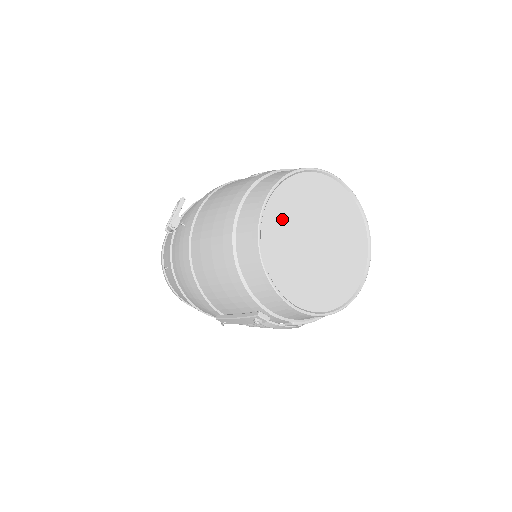
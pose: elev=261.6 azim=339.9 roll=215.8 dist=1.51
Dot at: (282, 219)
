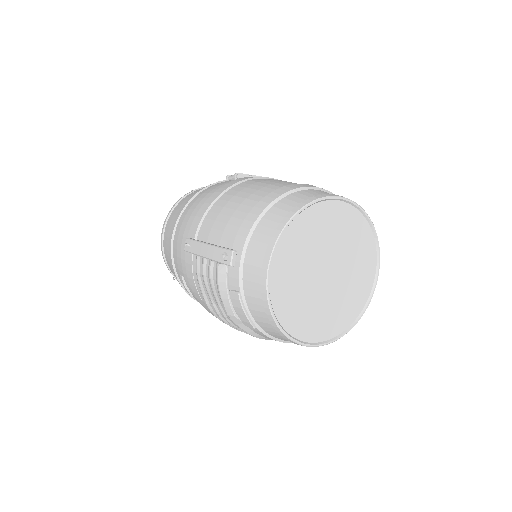
Dot at: (333, 222)
